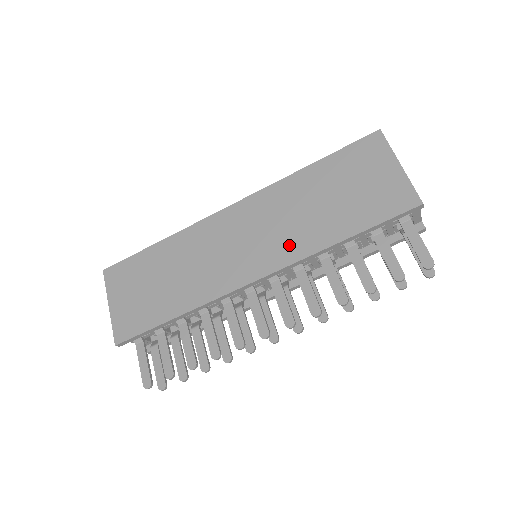
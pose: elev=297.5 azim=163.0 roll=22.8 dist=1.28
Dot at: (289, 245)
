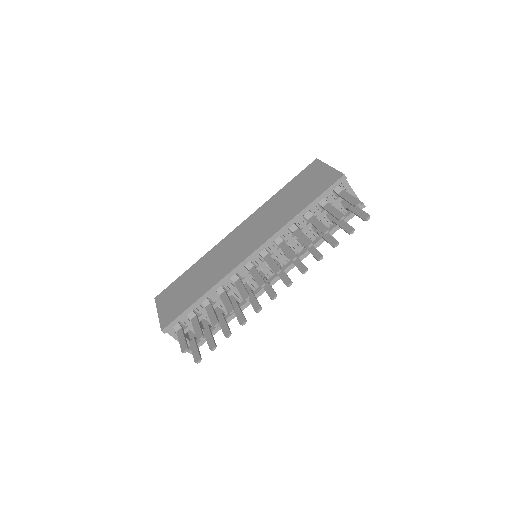
Dot at: (270, 228)
